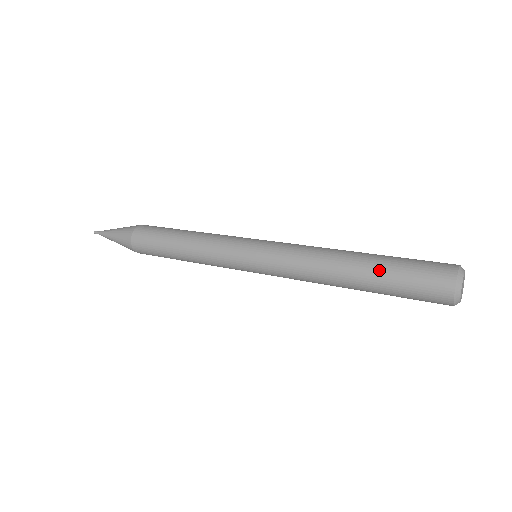
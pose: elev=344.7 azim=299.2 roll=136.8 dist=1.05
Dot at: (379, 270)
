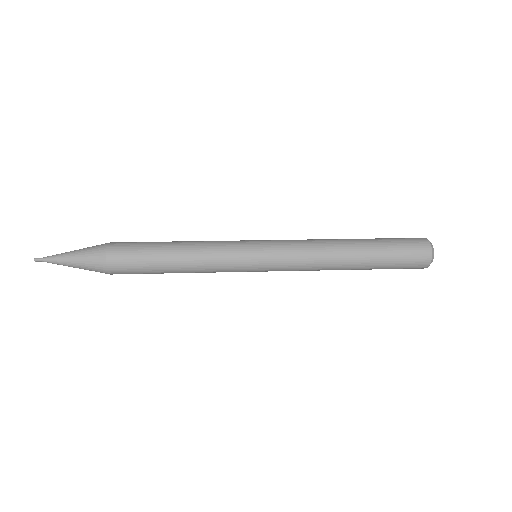
Dot at: (373, 239)
